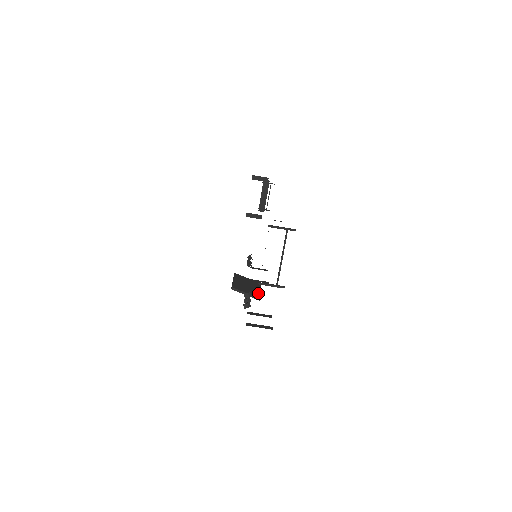
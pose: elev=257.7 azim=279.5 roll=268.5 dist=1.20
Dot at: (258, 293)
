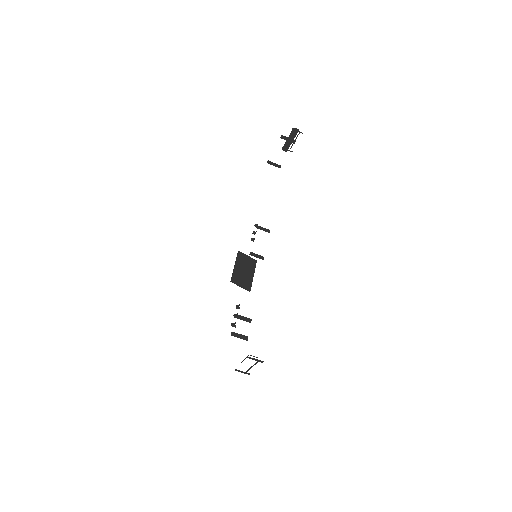
Dot at: (250, 282)
